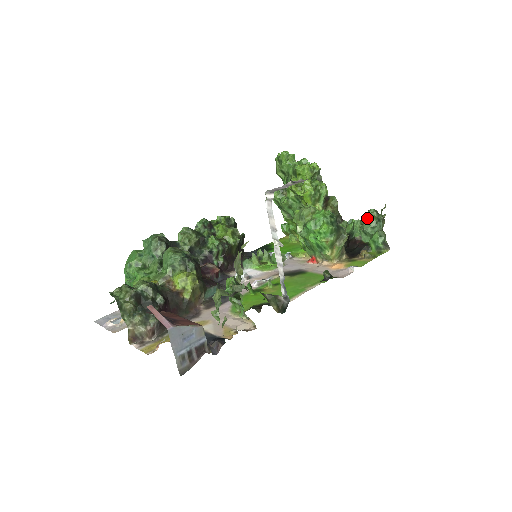
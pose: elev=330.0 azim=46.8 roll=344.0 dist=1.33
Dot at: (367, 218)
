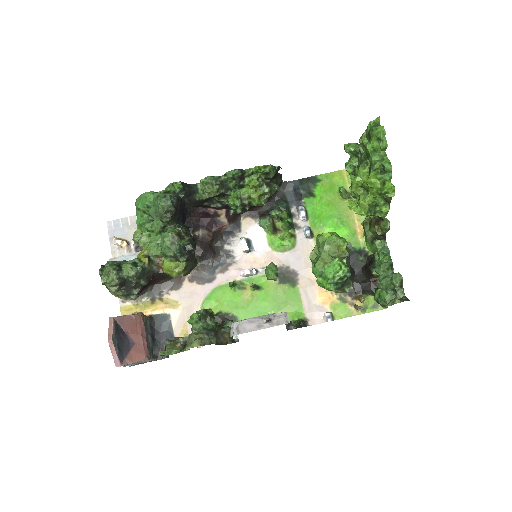
Dot at: (392, 276)
